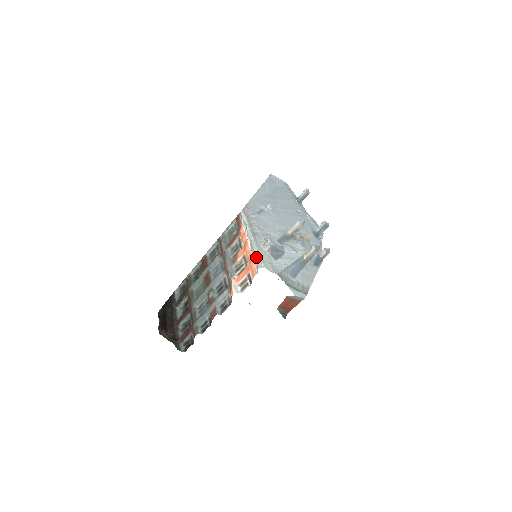
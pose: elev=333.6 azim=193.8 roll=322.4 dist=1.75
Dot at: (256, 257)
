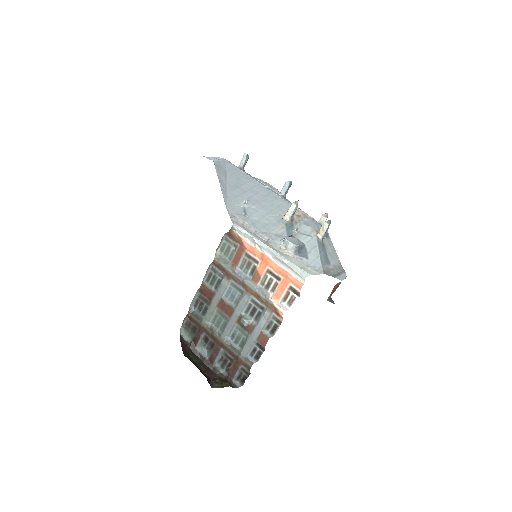
Dot at: (293, 268)
